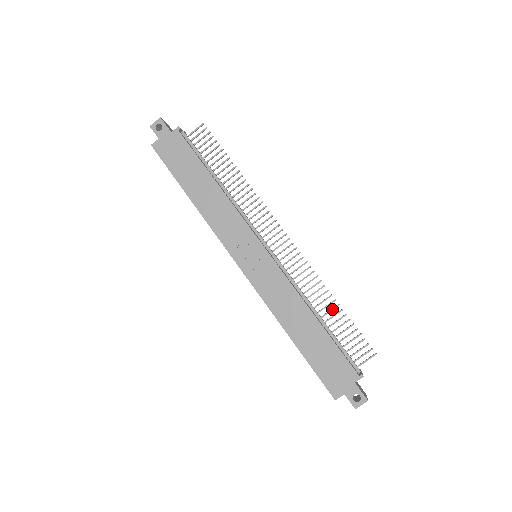
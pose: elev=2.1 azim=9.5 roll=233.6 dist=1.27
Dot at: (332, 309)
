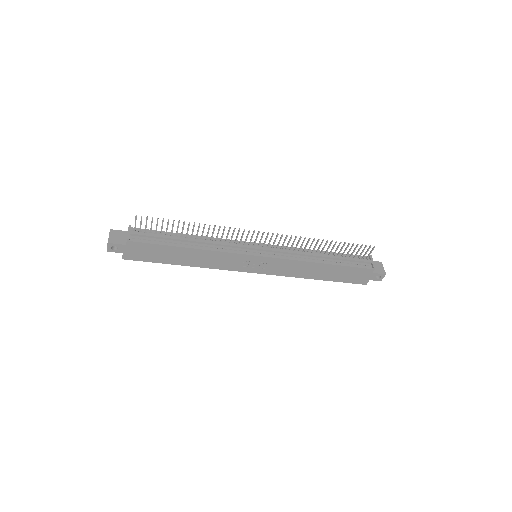
Dot at: (329, 246)
